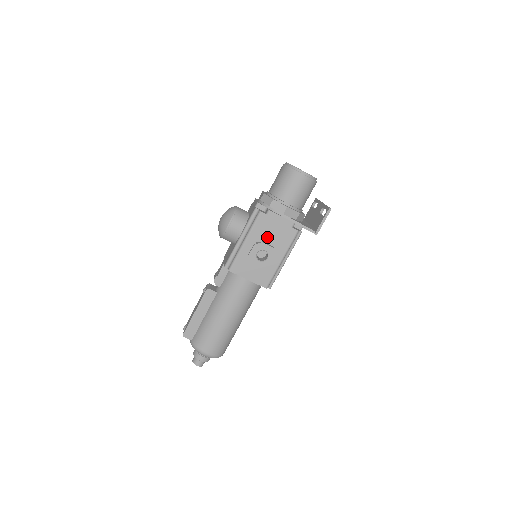
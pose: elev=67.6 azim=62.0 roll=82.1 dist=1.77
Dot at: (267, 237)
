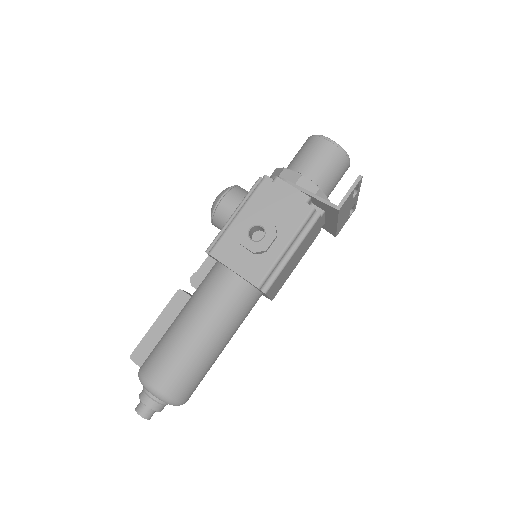
Dot at: (268, 212)
